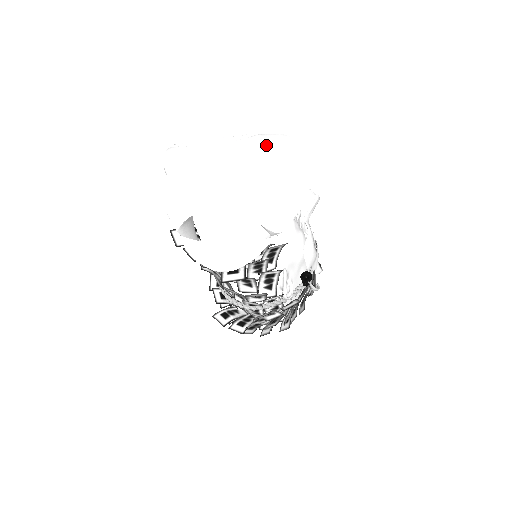
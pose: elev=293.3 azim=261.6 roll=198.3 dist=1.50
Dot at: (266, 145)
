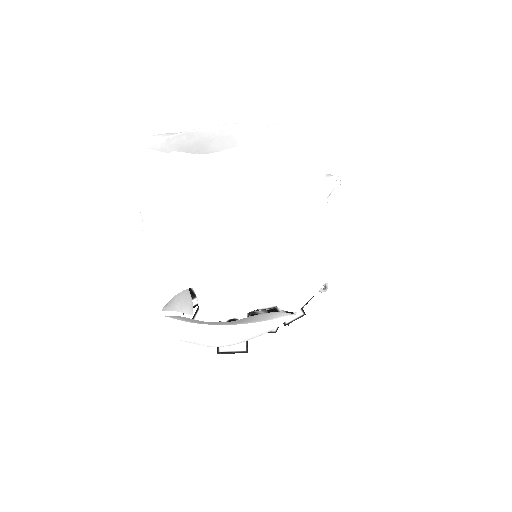
Dot at: (282, 159)
